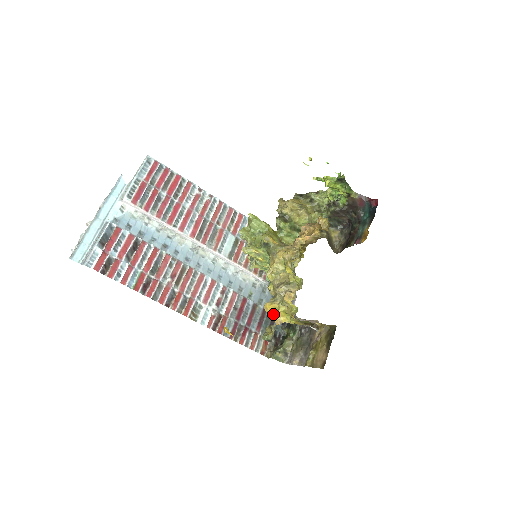
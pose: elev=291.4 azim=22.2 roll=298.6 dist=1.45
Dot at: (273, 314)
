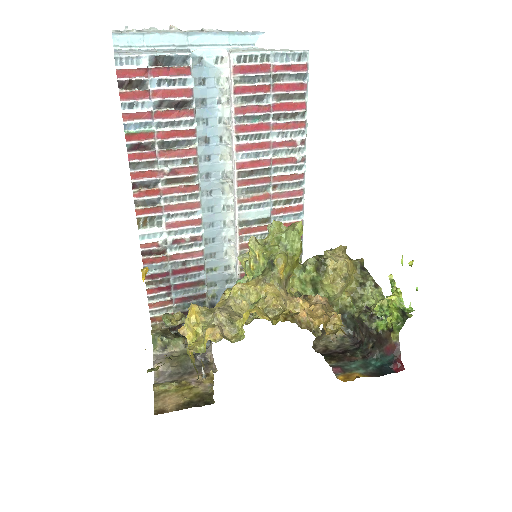
Dot at: (189, 320)
